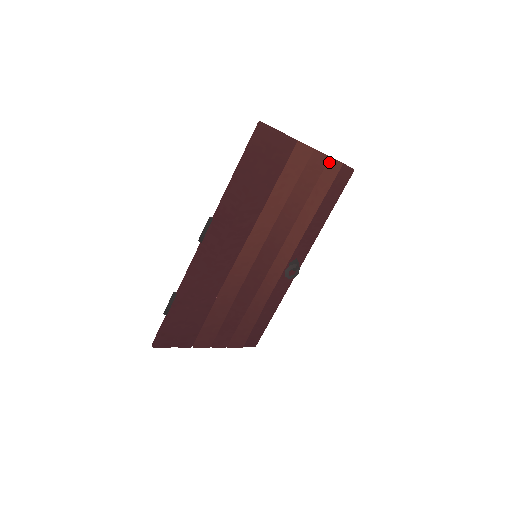
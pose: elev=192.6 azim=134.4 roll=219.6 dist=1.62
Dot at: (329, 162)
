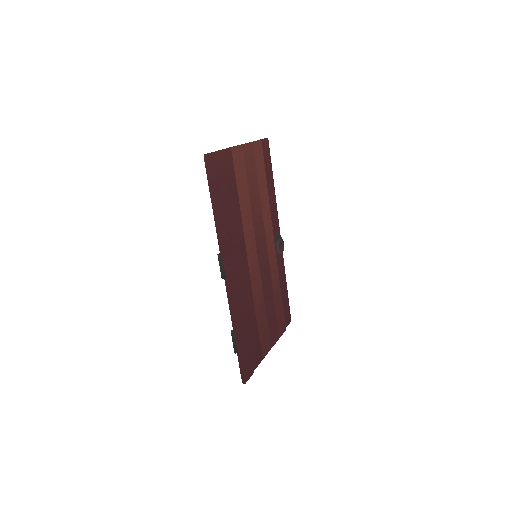
Dot at: (254, 146)
